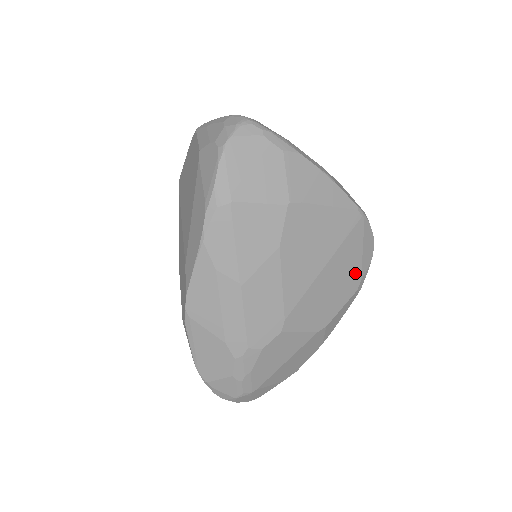
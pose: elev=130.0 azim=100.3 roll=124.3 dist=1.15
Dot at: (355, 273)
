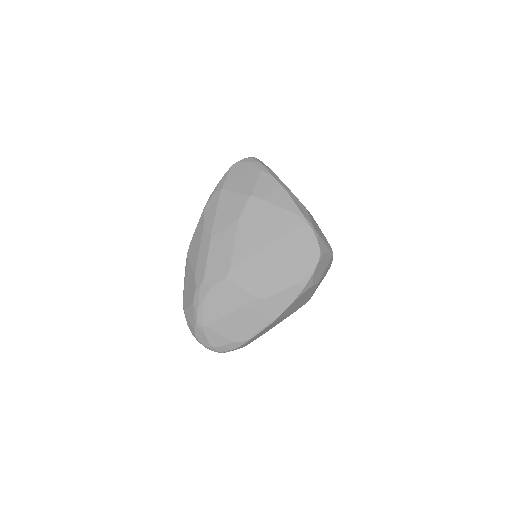
Dot at: (297, 266)
